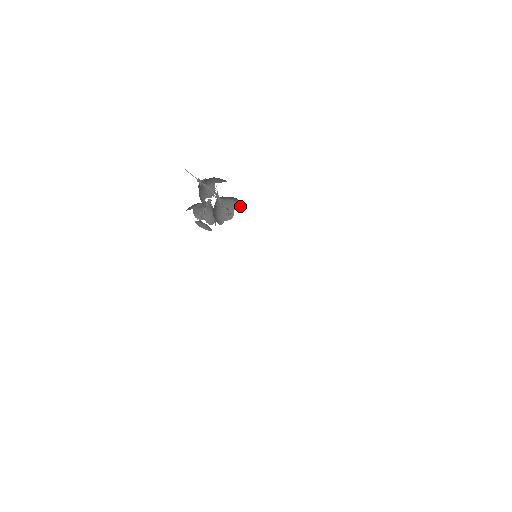
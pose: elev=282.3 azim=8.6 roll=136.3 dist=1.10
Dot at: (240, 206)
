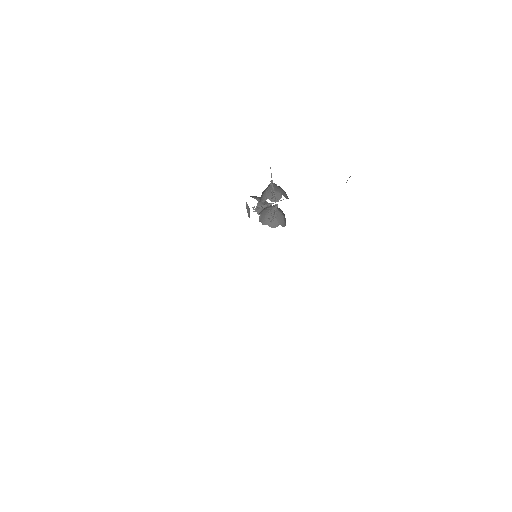
Dot at: (284, 224)
